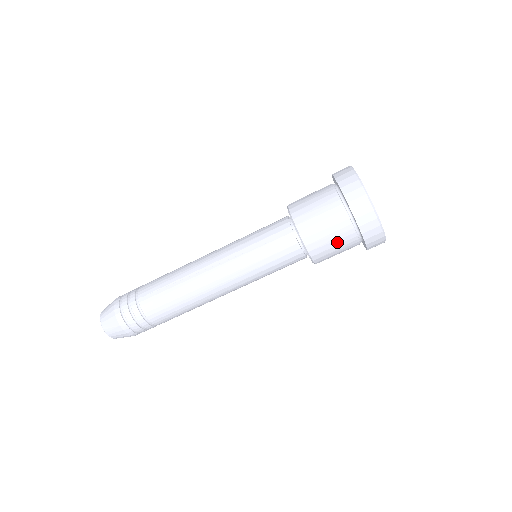
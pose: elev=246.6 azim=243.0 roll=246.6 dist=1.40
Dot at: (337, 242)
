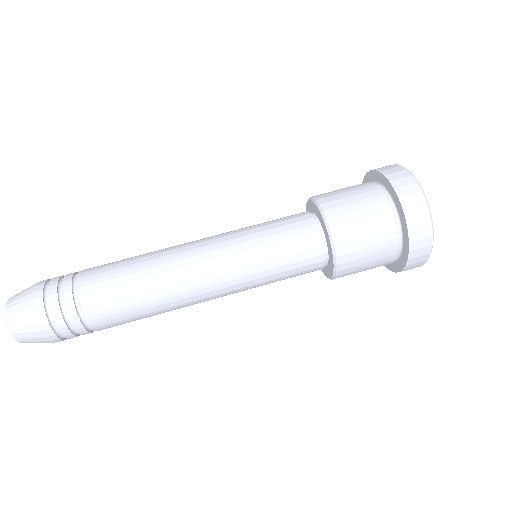
Dot at: (371, 233)
